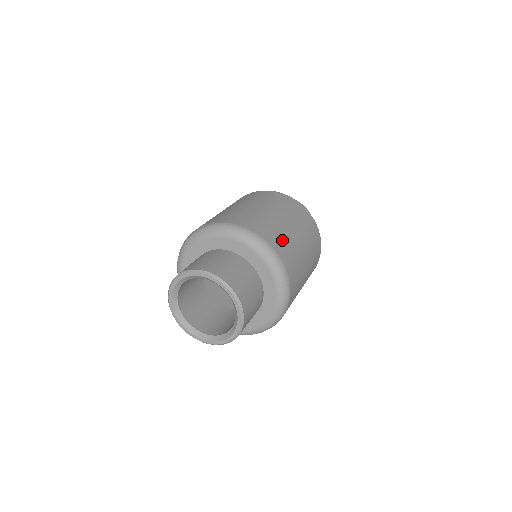
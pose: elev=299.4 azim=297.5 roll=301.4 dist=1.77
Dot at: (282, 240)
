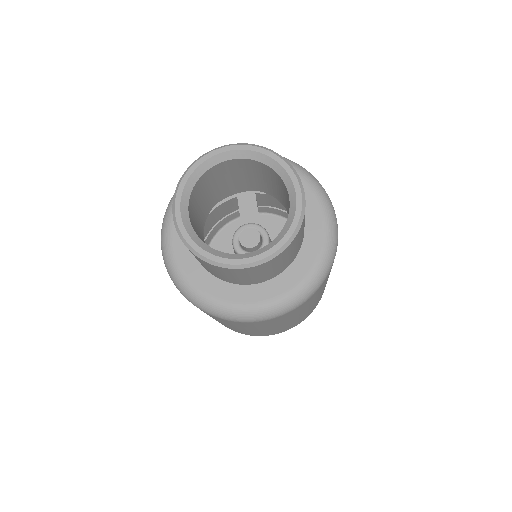
Dot at: occluded
